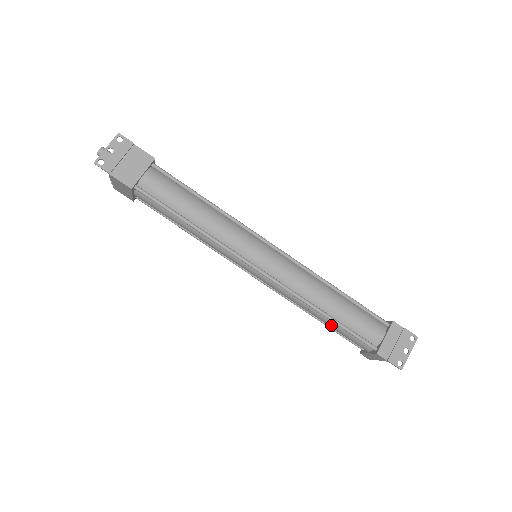
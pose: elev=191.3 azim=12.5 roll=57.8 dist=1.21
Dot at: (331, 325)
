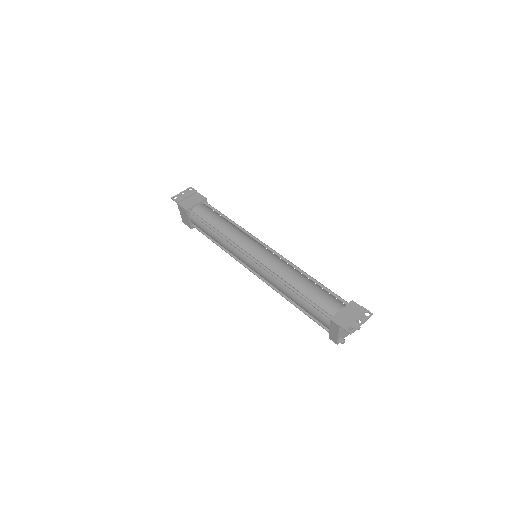
Dot at: (301, 303)
